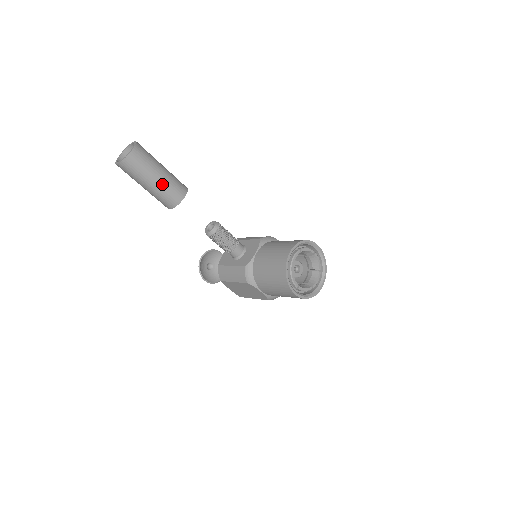
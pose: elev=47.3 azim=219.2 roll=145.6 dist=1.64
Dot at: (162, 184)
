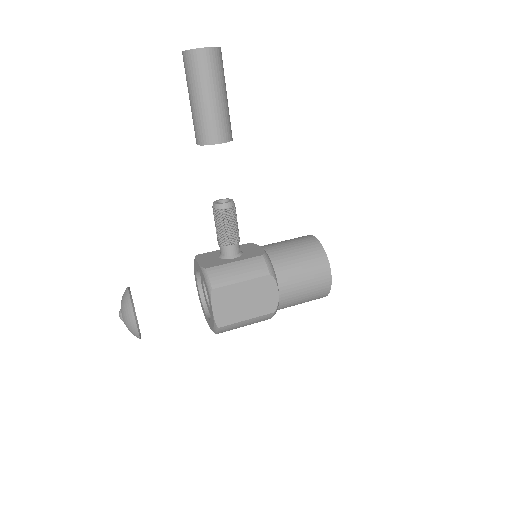
Dot at: occluded
